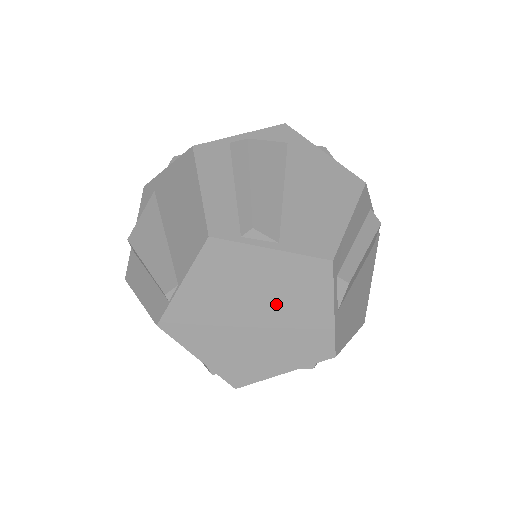
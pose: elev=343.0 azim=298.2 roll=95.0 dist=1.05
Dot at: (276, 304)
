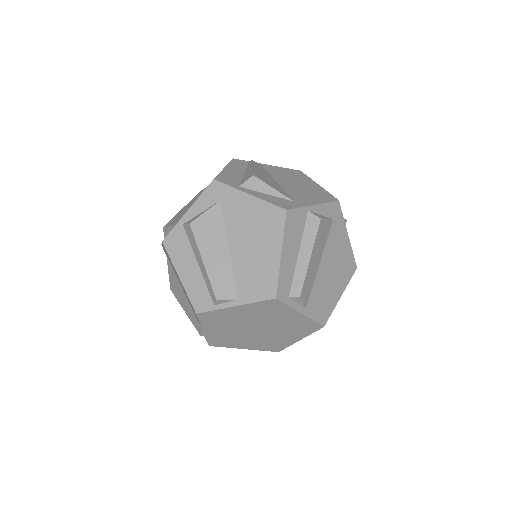
Dot at: (263, 321)
